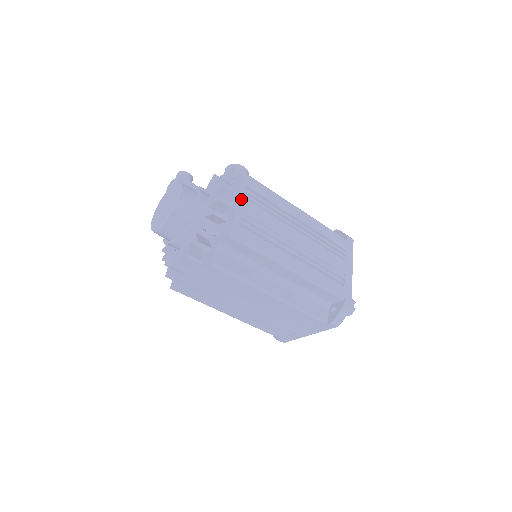
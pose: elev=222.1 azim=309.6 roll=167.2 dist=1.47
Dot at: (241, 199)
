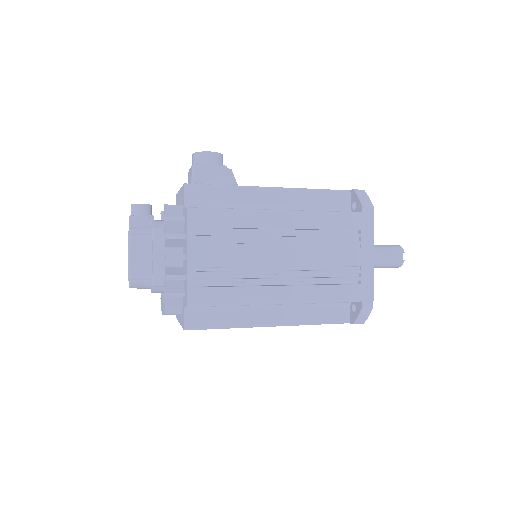
Dot at: (192, 251)
